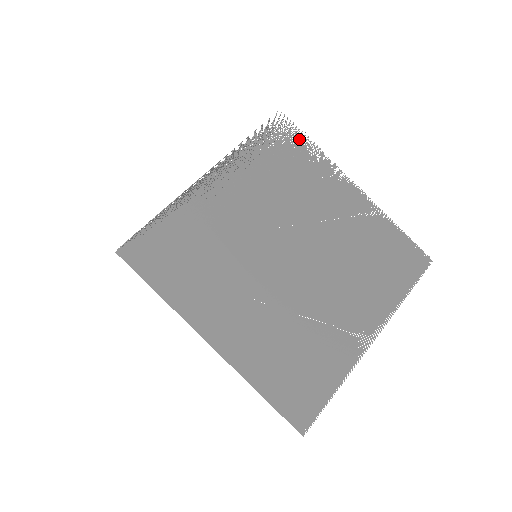
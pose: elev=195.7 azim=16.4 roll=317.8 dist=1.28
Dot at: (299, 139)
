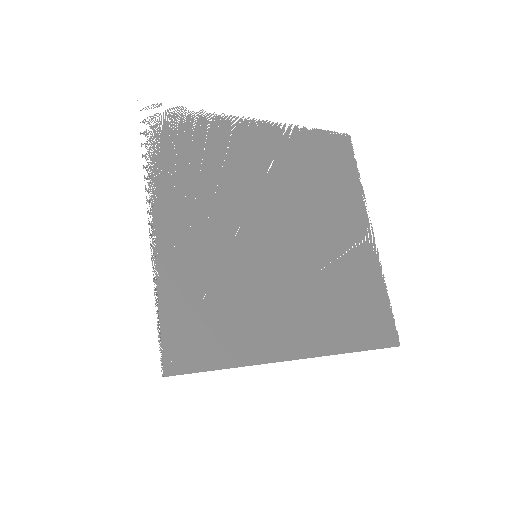
Dot at: (180, 117)
